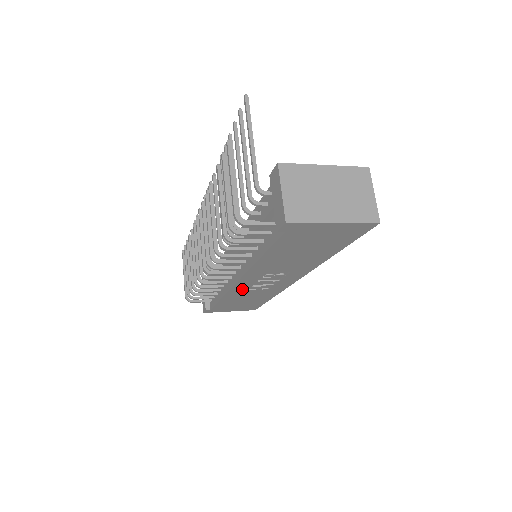
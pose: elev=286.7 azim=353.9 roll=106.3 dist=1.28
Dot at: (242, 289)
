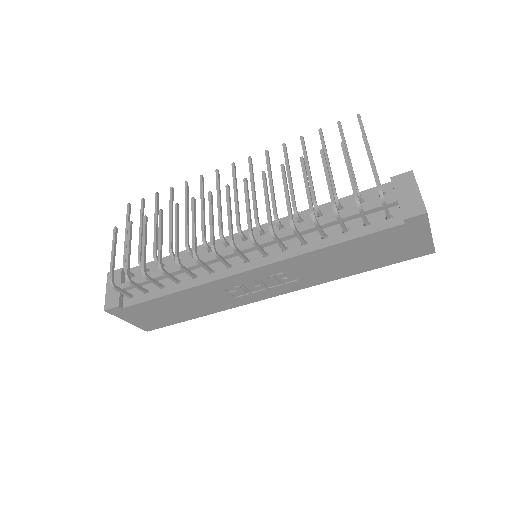
Dot at: (225, 285)
